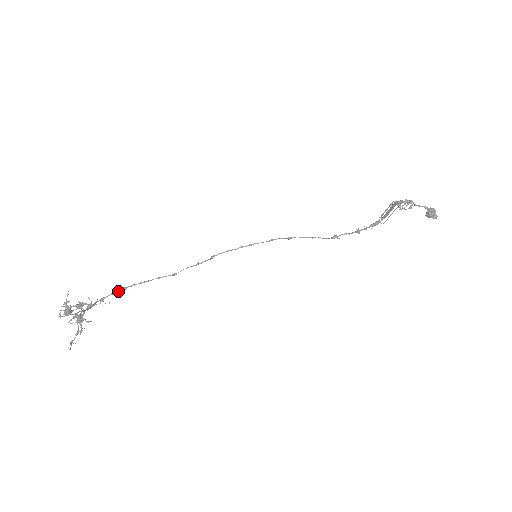
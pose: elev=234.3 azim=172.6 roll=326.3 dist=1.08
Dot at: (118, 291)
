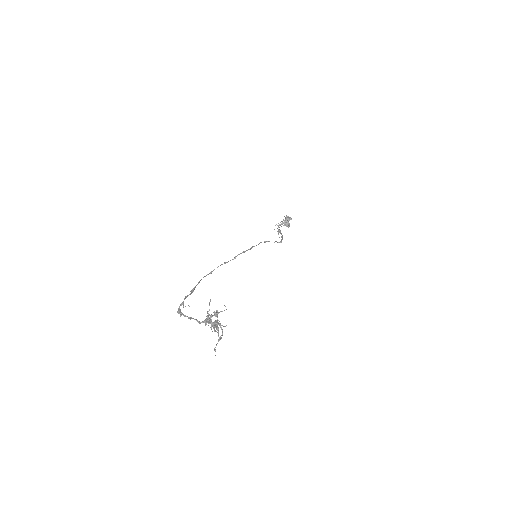
Dot at: (191, 293)
